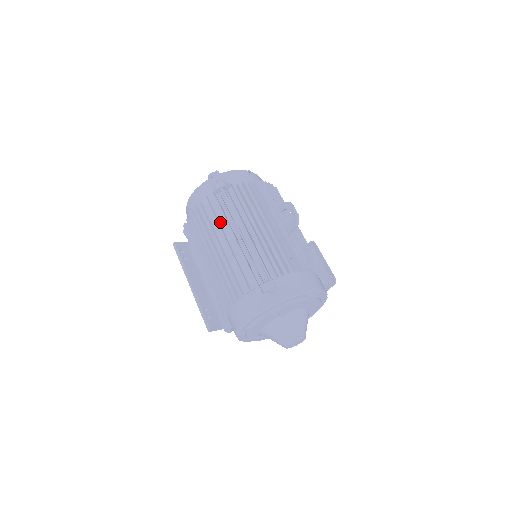
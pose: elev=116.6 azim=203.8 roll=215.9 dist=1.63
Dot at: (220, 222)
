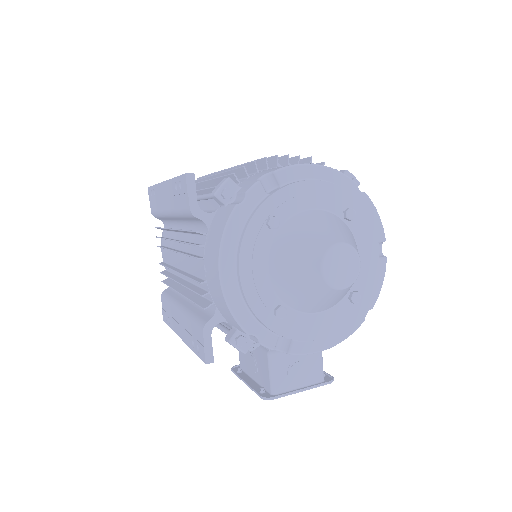
Dot at: occluded
